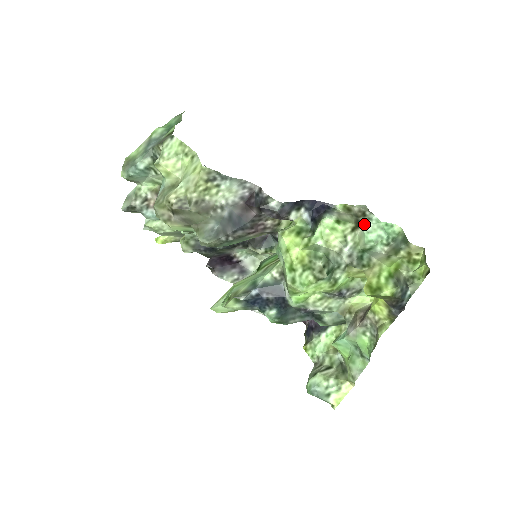
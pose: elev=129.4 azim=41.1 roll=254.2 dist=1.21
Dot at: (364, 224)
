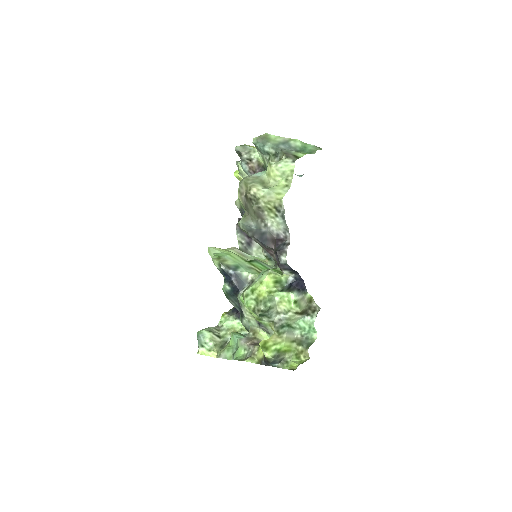
Dot at: (307, 315)
